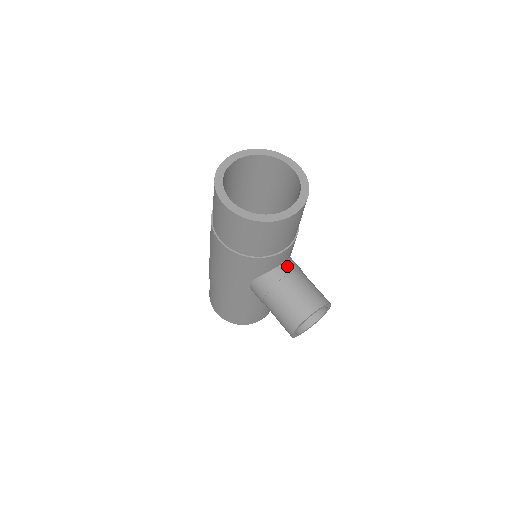
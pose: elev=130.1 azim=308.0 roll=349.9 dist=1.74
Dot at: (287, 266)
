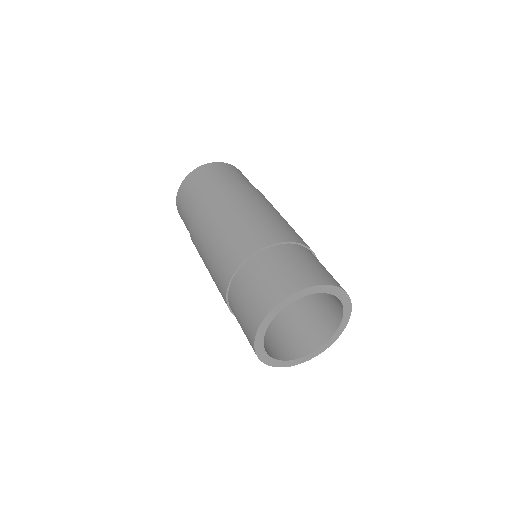
Dot at: occluded
